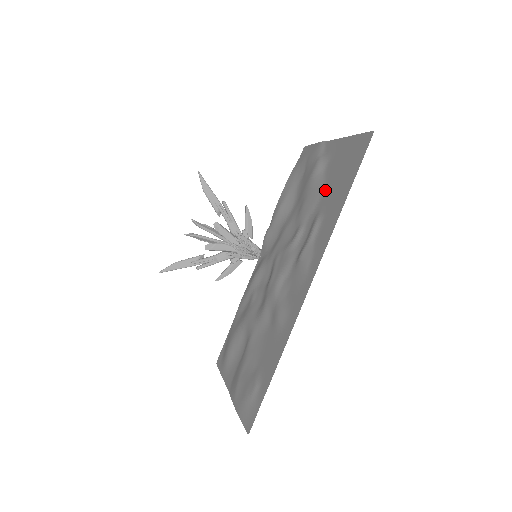
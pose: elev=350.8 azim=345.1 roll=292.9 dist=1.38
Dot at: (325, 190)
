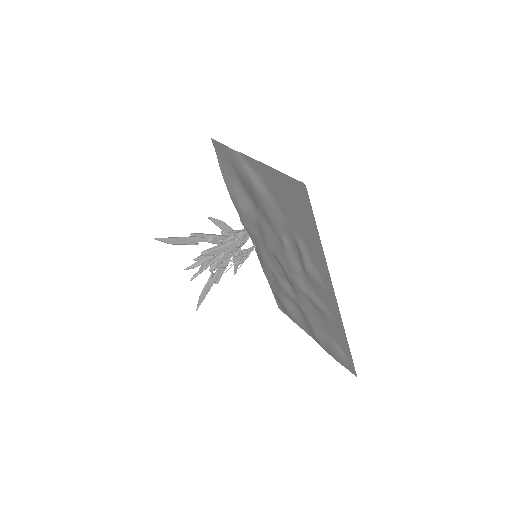
Dot at: (285, 215)
